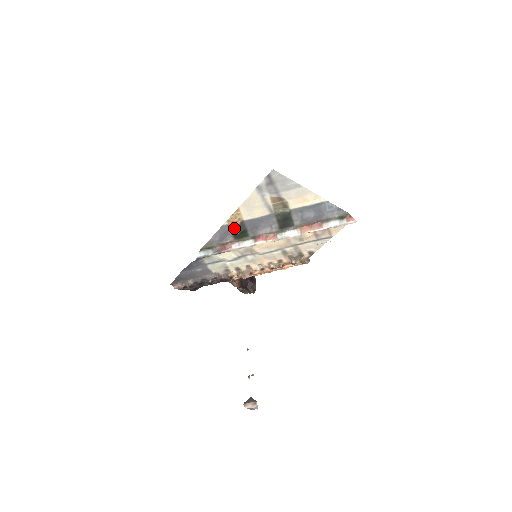
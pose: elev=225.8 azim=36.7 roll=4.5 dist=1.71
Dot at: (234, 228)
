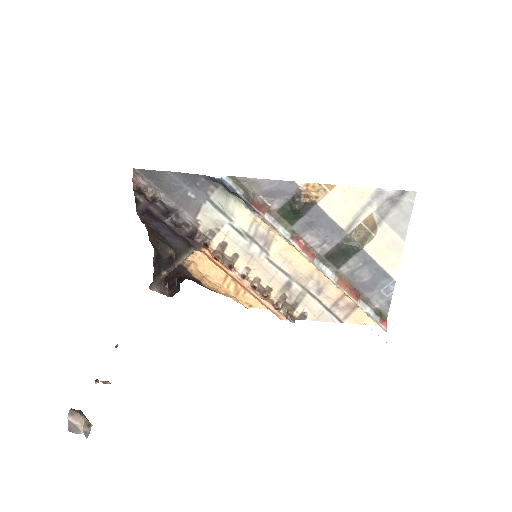
Dot at: (302, 198)
